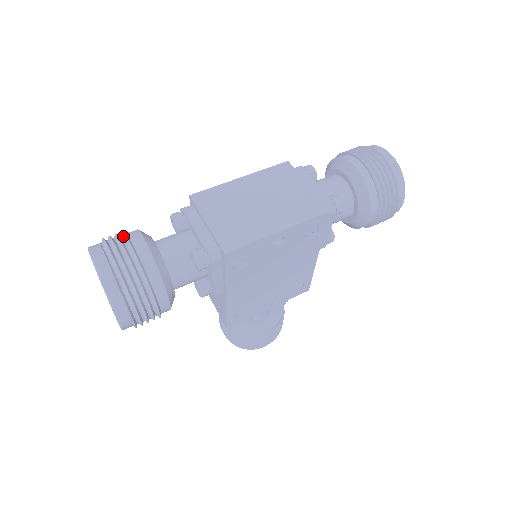
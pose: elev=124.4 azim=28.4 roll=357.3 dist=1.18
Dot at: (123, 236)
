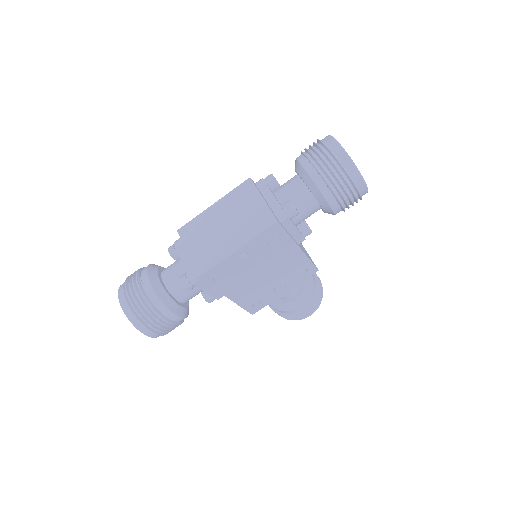
Dot at: (136, 275)
